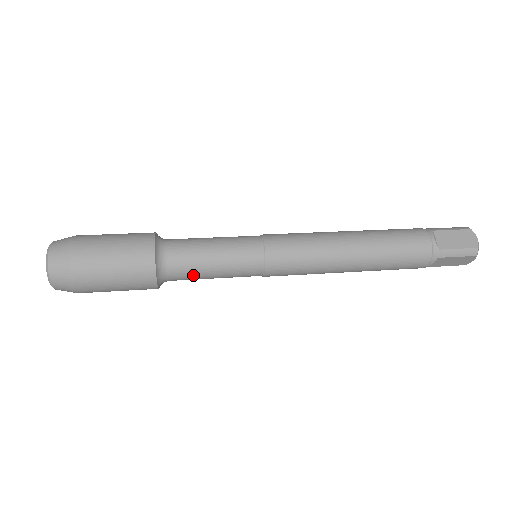
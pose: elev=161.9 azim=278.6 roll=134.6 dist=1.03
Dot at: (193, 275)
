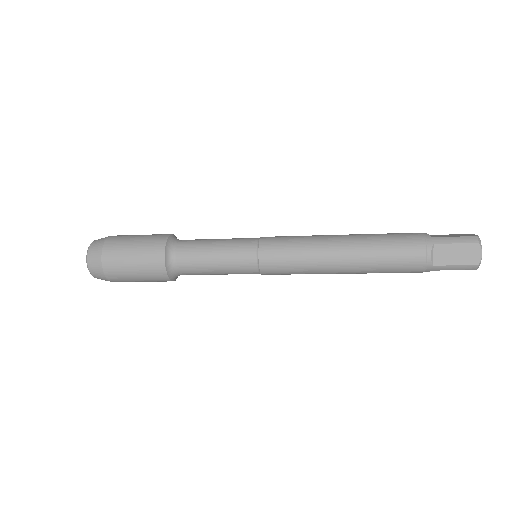
Dot at: (196, 256)
